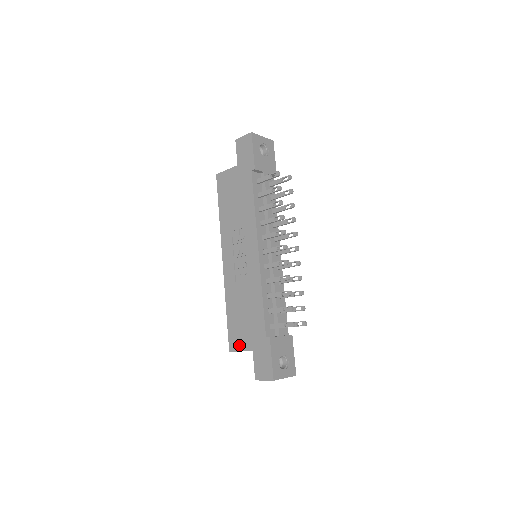
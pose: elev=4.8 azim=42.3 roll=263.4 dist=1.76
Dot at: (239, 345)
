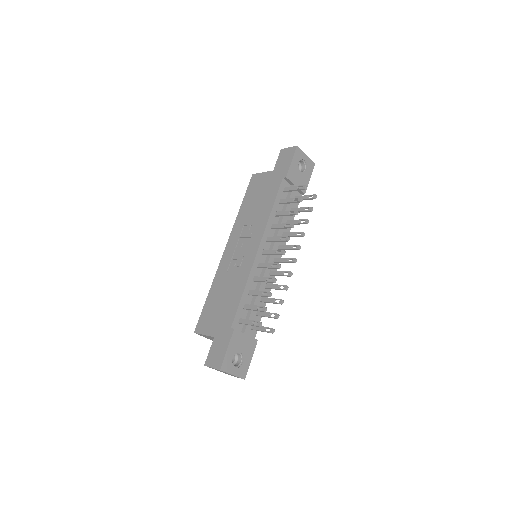
Dot at: (205, 329)
